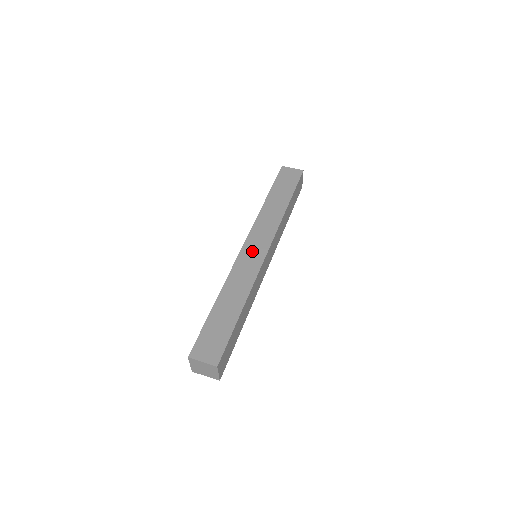
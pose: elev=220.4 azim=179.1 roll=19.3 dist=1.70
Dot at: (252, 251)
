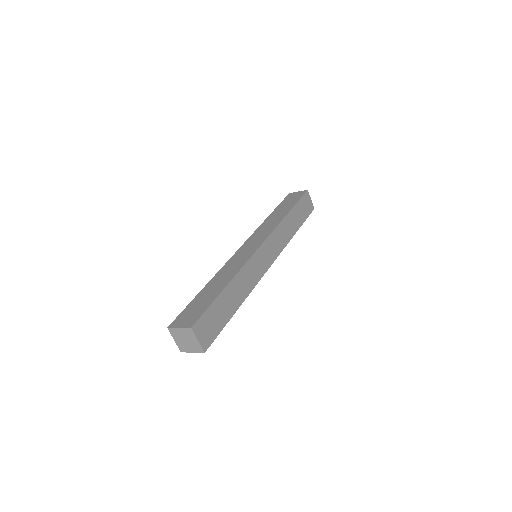
Dot at: (264, 256)
